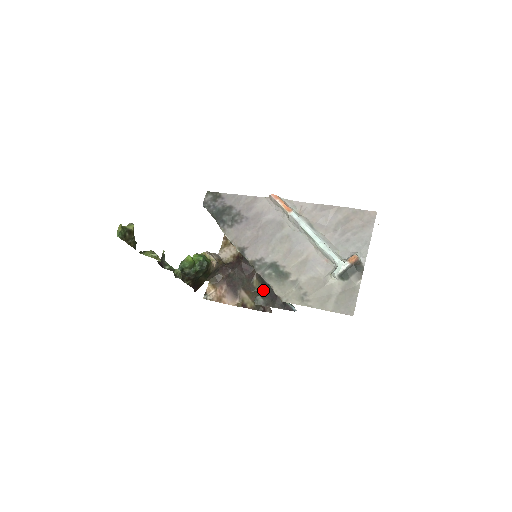
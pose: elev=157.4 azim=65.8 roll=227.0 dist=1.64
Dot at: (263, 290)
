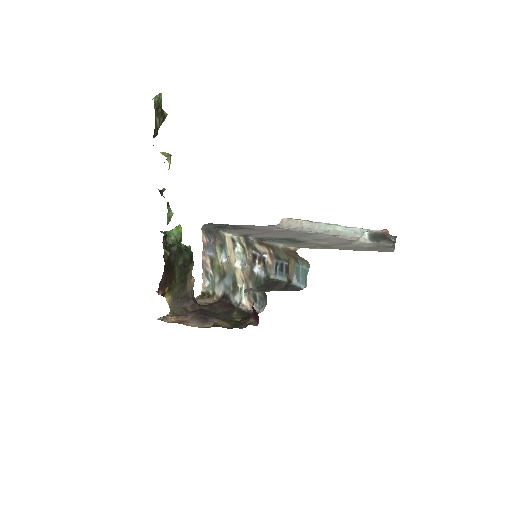
Dot at: (246, 317)
